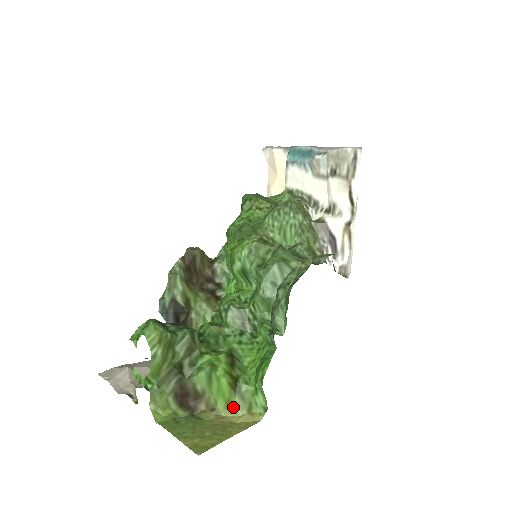
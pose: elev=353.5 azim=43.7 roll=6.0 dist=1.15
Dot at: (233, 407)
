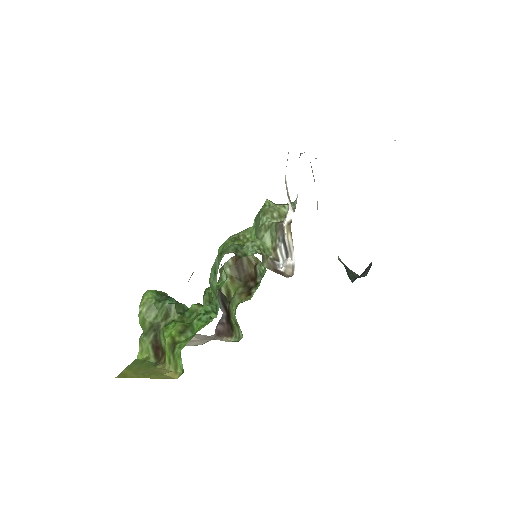
Dot at: (170, 364)
